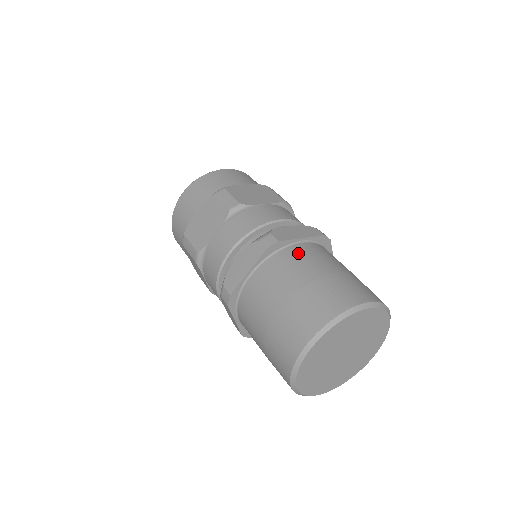
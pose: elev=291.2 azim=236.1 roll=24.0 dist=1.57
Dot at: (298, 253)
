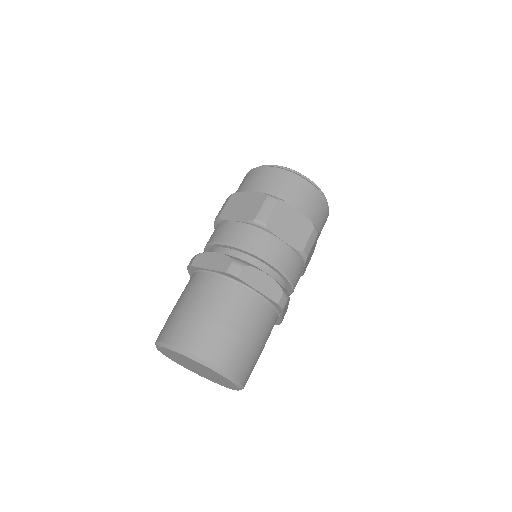
Dot at: (240, 296)
